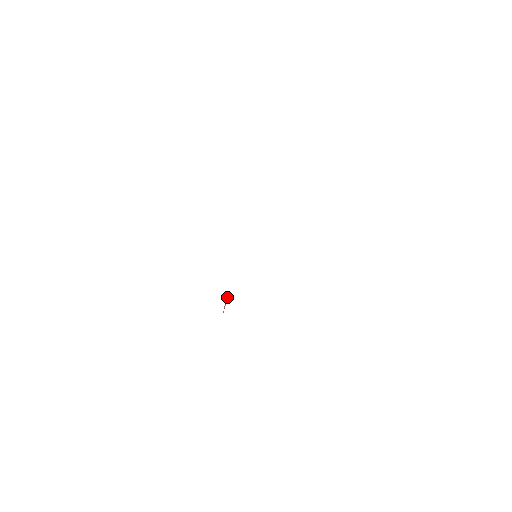
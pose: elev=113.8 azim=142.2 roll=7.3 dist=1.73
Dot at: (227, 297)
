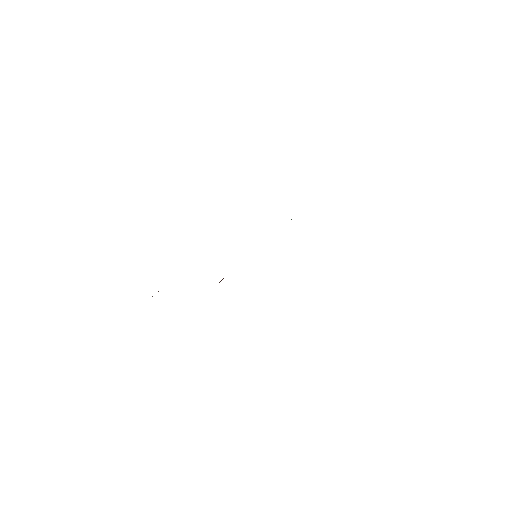
Dot at: (222, 279)
